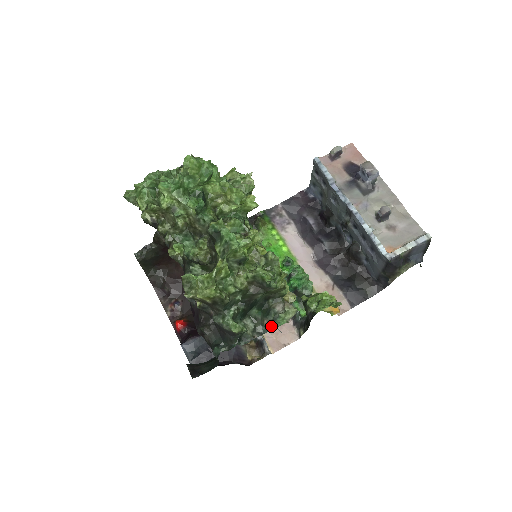
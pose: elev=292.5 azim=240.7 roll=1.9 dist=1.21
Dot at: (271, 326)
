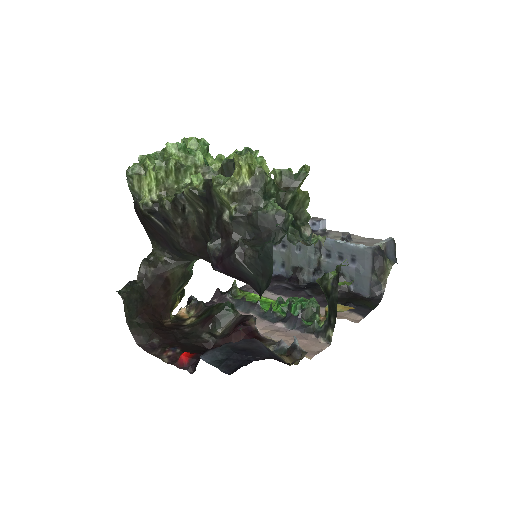
Dot at: (311, 233)
